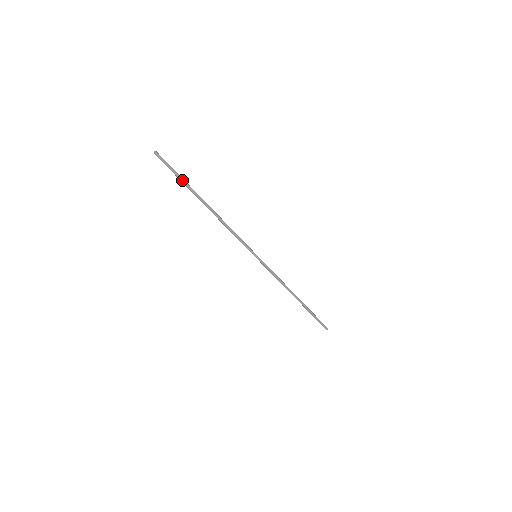
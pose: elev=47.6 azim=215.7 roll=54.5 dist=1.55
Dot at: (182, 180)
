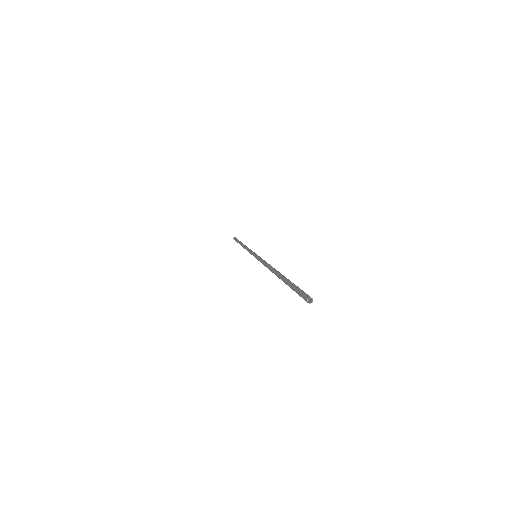
Dot at: occluded
